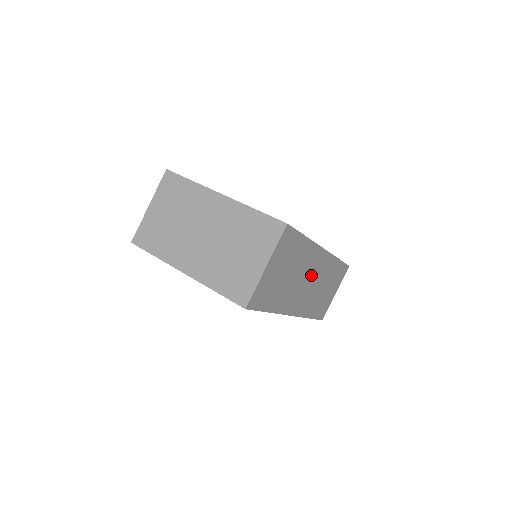
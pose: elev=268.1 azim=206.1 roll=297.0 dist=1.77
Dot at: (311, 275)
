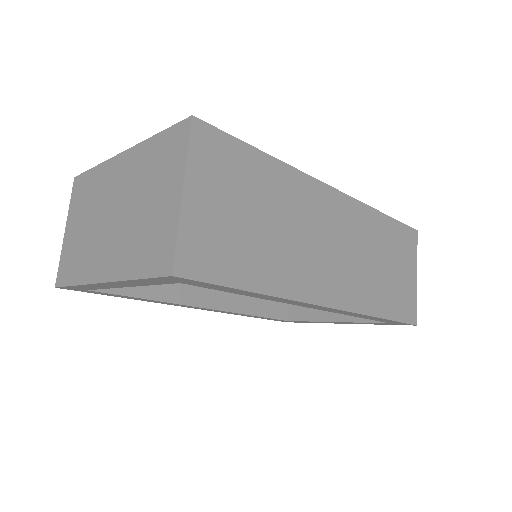
Dot at: (329, 232)
